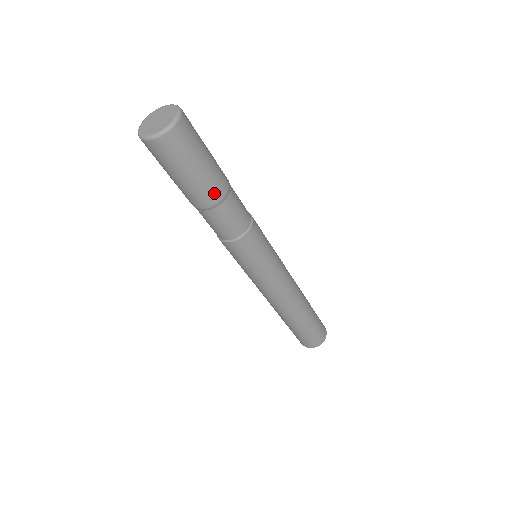
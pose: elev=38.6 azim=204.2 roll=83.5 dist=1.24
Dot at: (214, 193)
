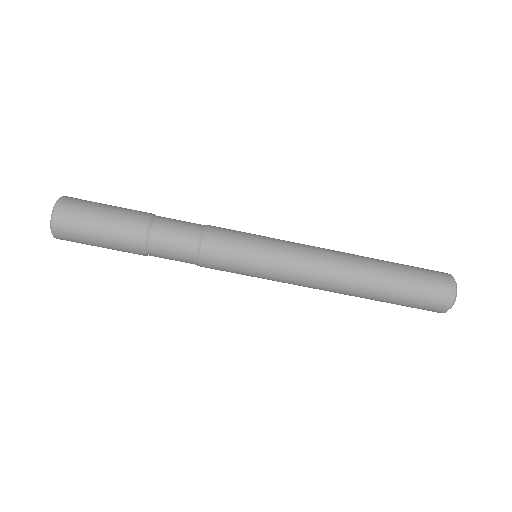
Dot at: (134, 231)
